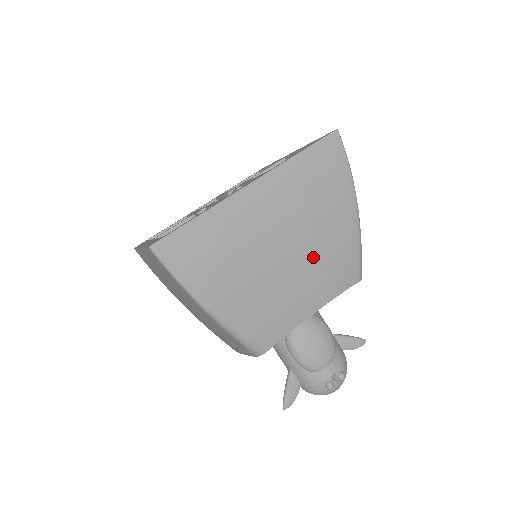
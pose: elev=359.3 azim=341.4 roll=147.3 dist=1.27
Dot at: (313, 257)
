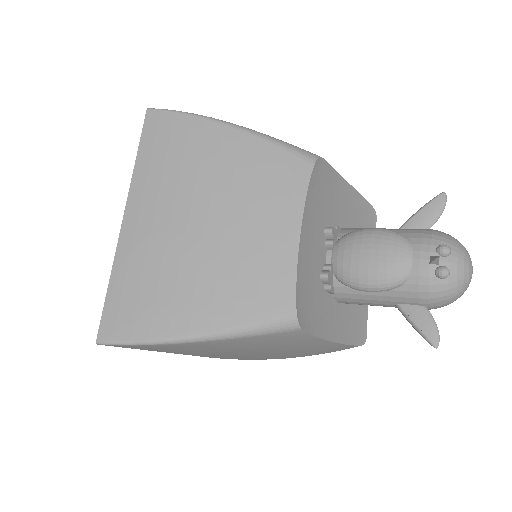
Dot at: (234, 199)
